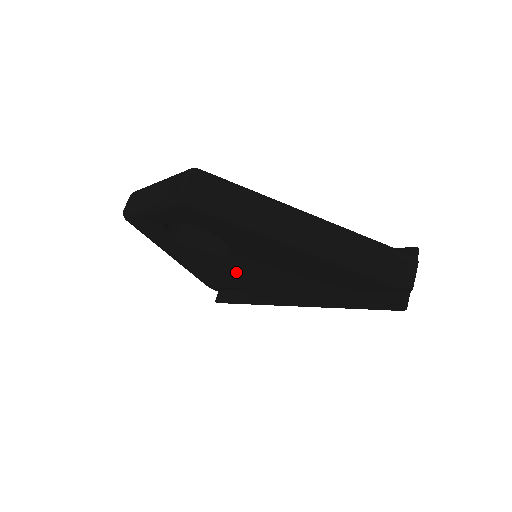
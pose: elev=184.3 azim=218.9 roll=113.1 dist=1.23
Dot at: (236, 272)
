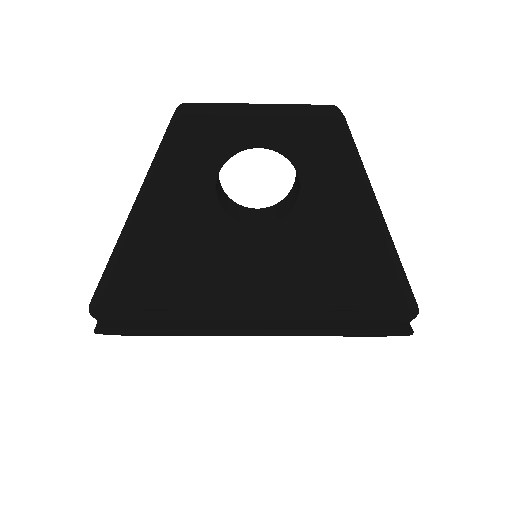
Dot at: (222, 268)
